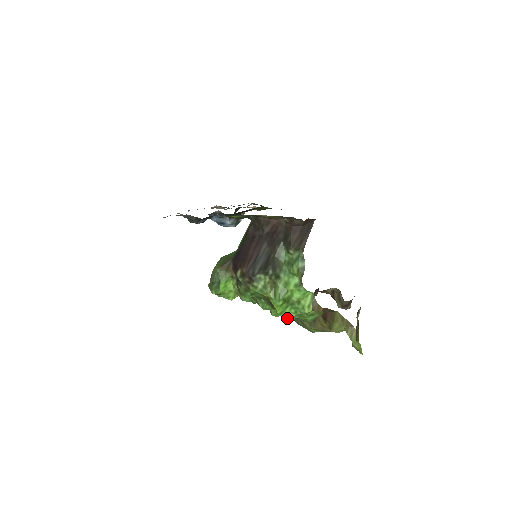
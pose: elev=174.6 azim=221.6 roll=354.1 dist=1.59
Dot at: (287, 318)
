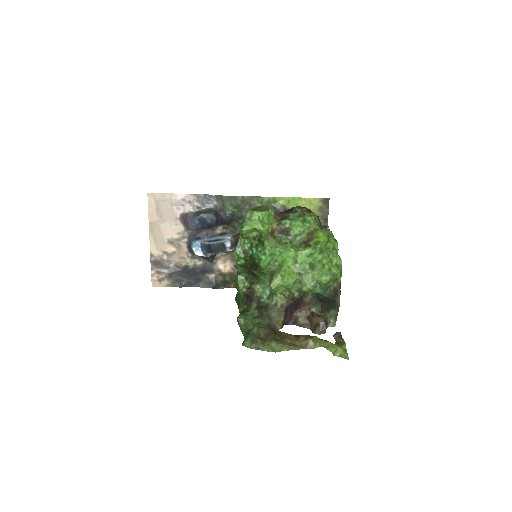
Dot at: (322, 252)
